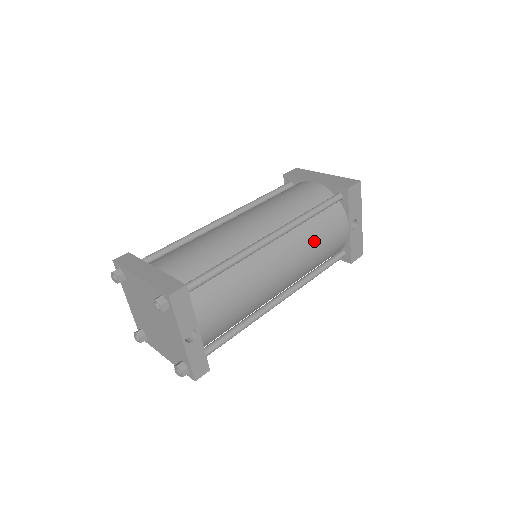
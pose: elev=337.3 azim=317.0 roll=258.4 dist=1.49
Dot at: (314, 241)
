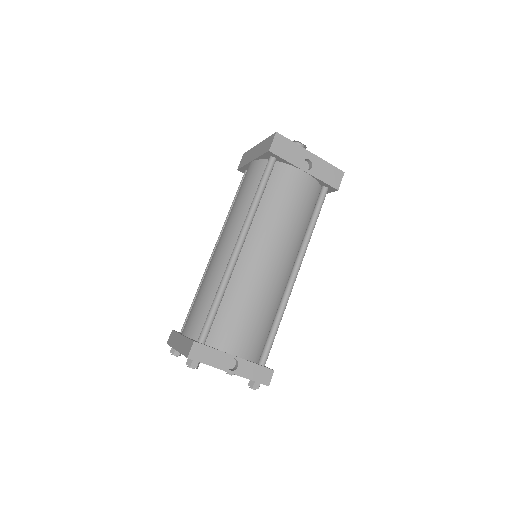
Dot at: (278, 214)
